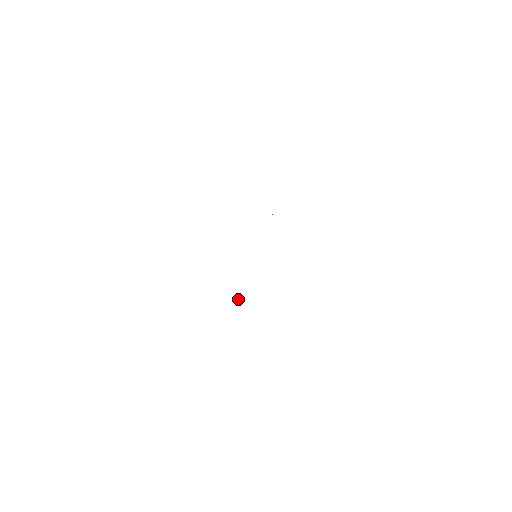
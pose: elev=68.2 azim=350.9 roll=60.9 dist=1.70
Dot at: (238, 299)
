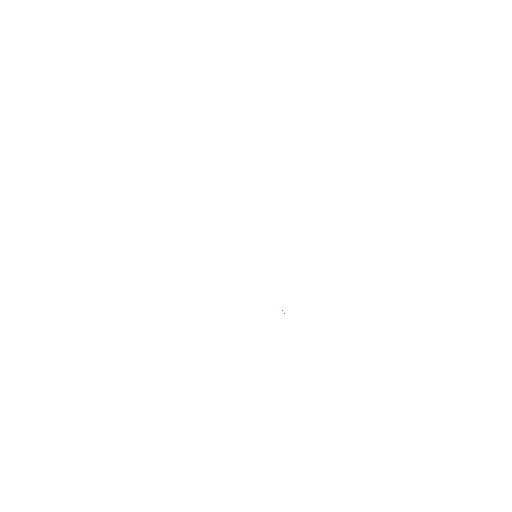
Dot at: occluded
